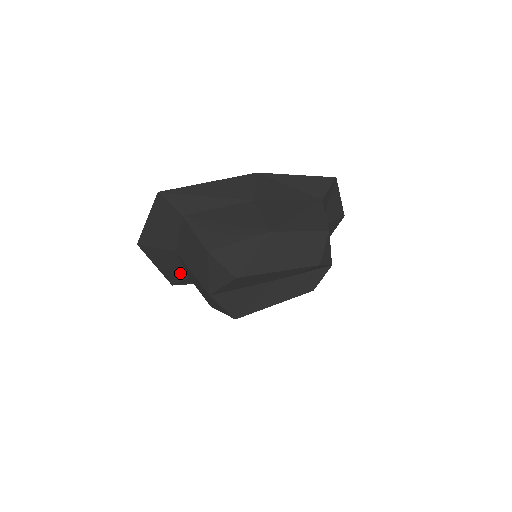
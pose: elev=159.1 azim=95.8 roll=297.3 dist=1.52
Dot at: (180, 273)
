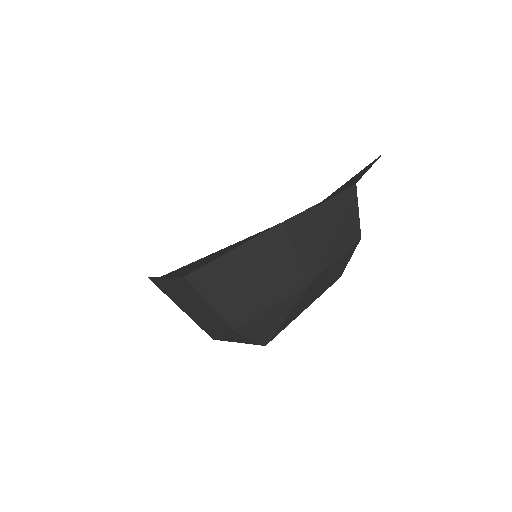
Dot at: occluded
